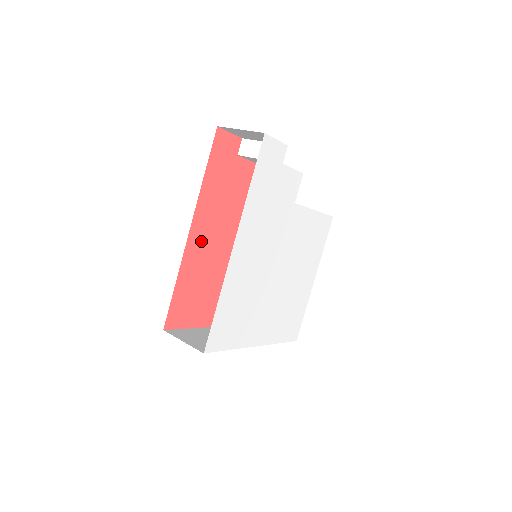
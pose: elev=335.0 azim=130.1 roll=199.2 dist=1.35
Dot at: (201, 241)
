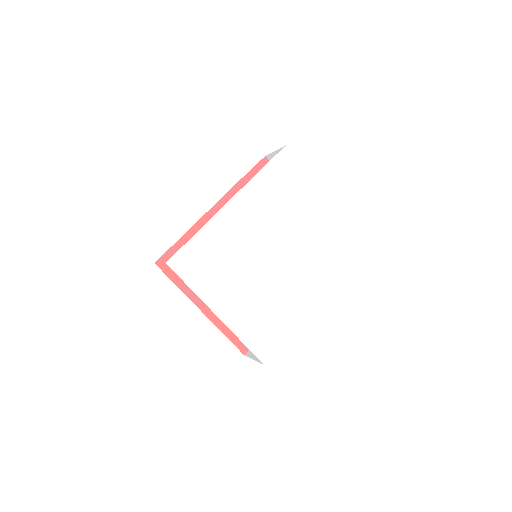
Dot at: occluded
